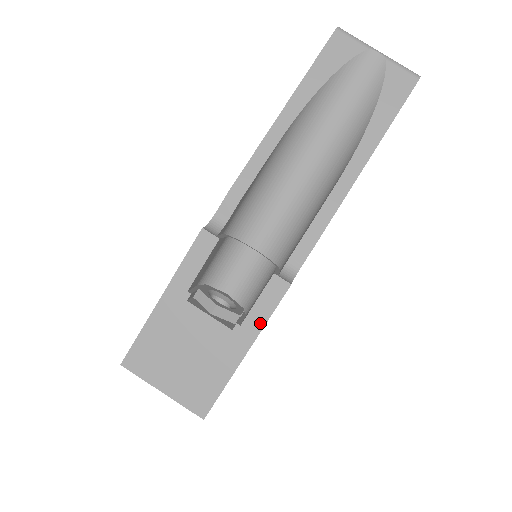
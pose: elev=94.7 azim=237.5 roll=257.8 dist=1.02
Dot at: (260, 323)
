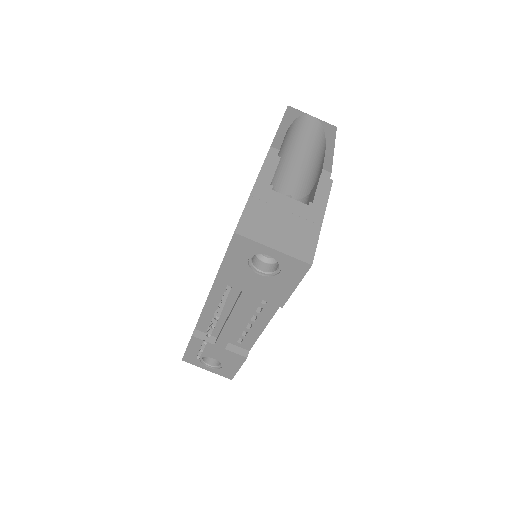
Dot at: (324, 201)
